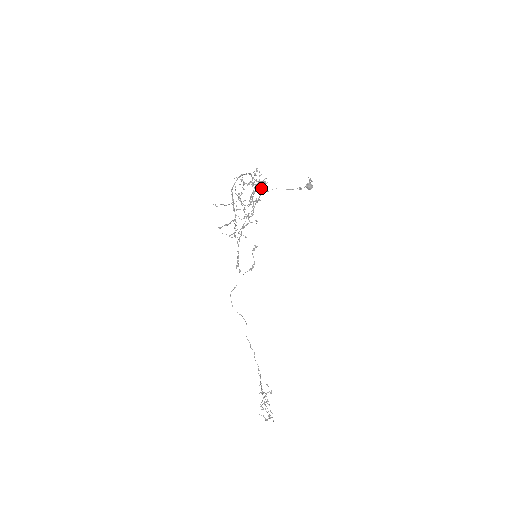
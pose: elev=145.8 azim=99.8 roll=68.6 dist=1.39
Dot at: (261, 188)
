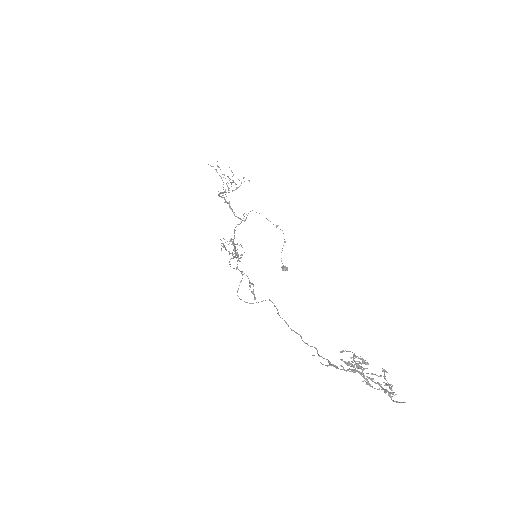
Dot at: (240, 258)
